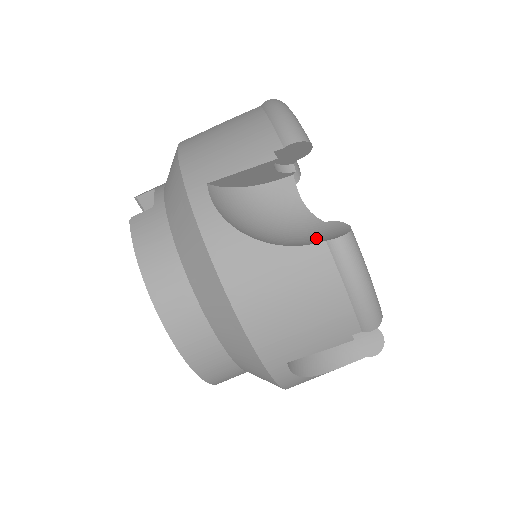
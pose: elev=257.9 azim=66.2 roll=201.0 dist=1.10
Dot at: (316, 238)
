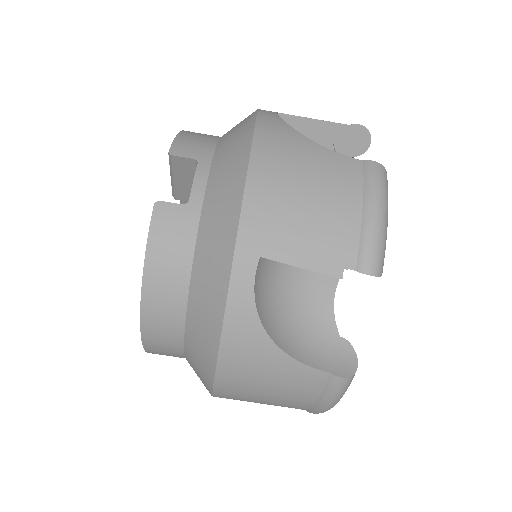
Dot at: (324, 357)
